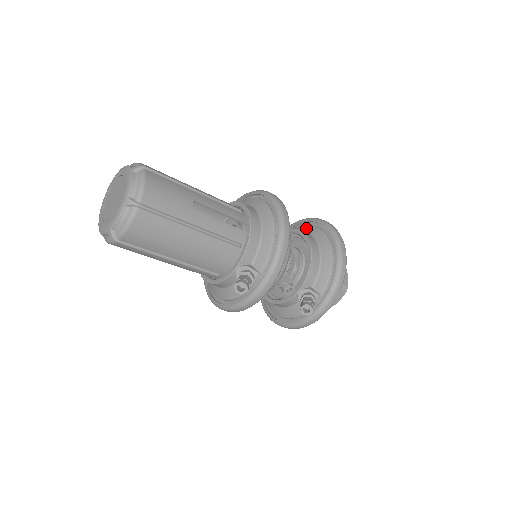
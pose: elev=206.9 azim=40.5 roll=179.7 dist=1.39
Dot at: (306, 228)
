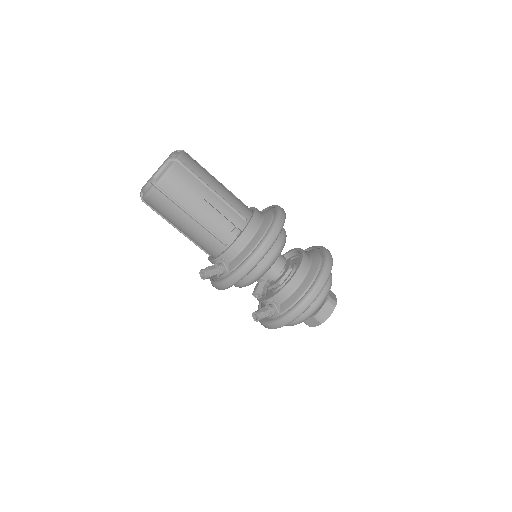
Dot at: (315, 256)
